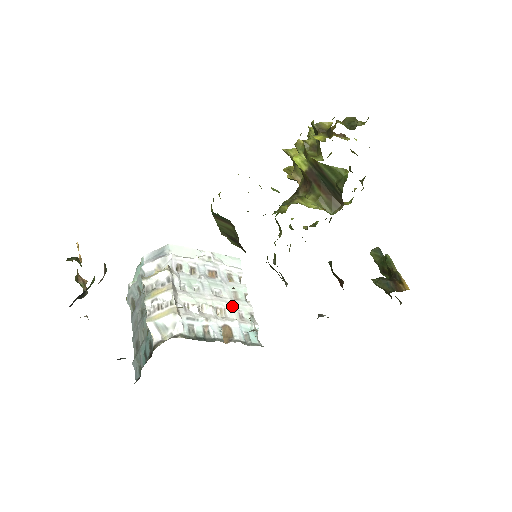
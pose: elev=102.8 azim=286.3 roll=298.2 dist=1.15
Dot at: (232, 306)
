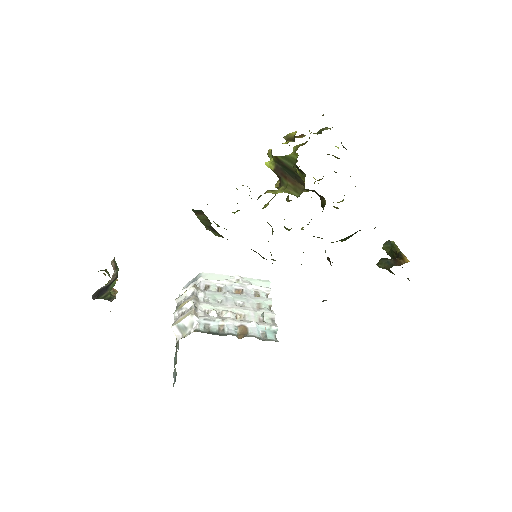
Dot at: (253, 313)
